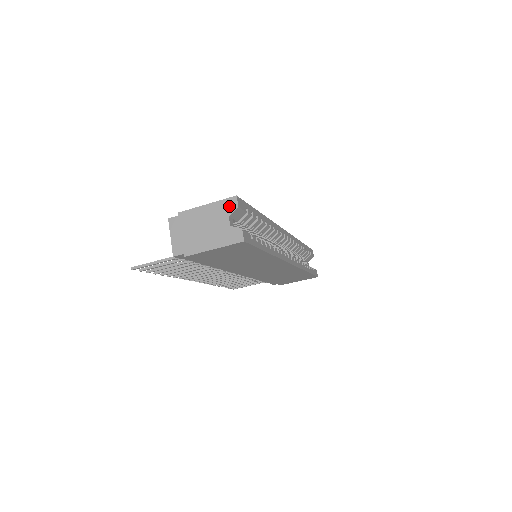
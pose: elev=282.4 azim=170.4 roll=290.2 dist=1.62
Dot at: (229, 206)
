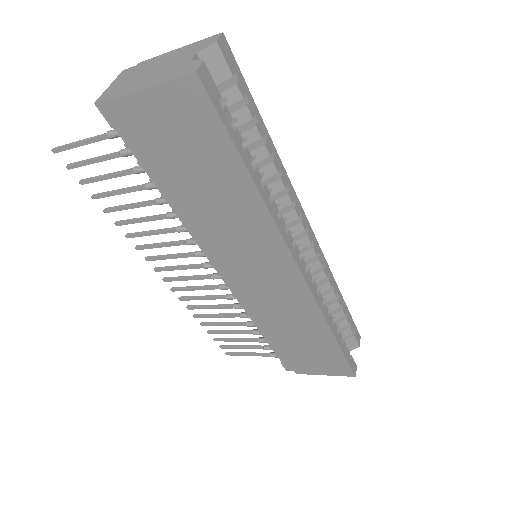
Dot at: (205, 43)
